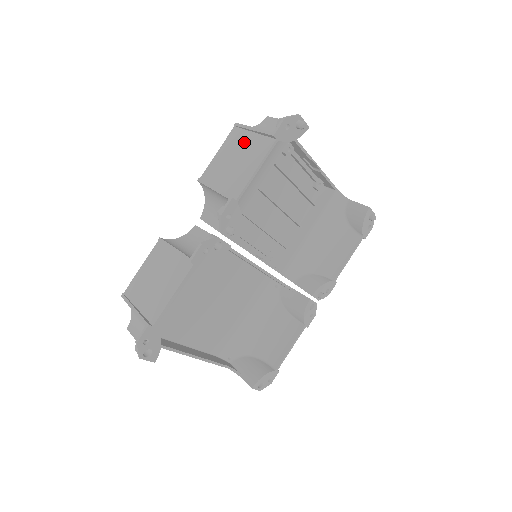
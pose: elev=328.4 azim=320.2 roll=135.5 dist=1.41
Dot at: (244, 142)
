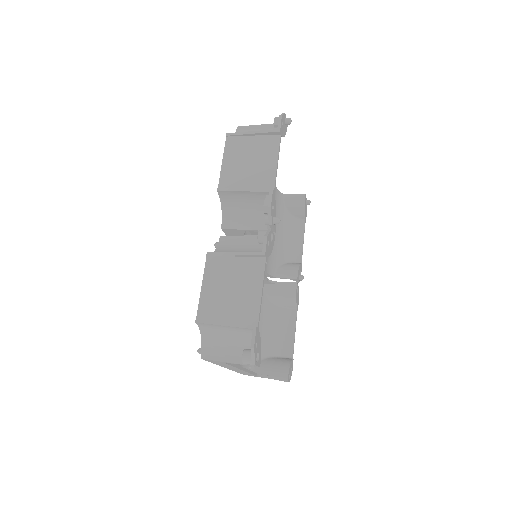
Dot at: (248, 146)
